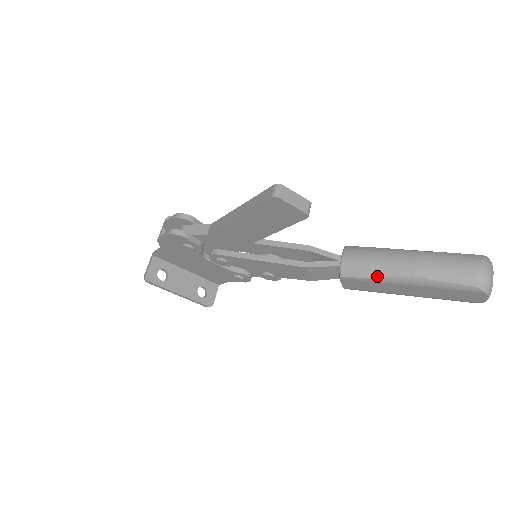
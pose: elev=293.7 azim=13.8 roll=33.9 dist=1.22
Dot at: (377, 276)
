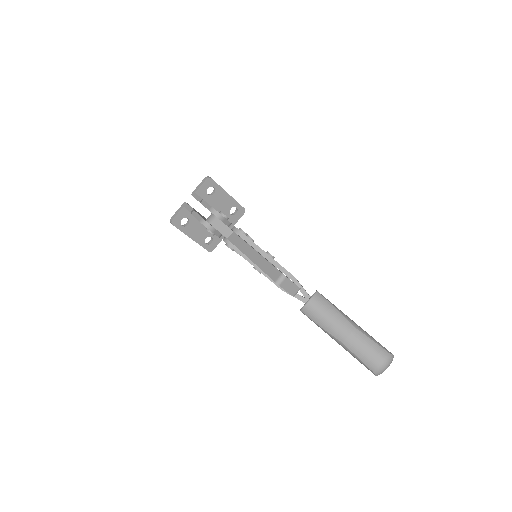
Dot at: (322, 327)
